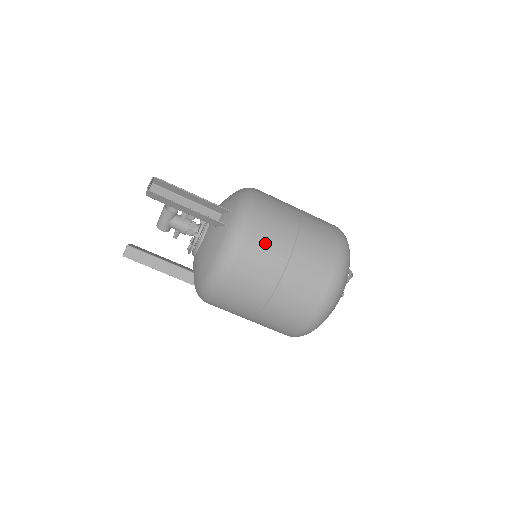
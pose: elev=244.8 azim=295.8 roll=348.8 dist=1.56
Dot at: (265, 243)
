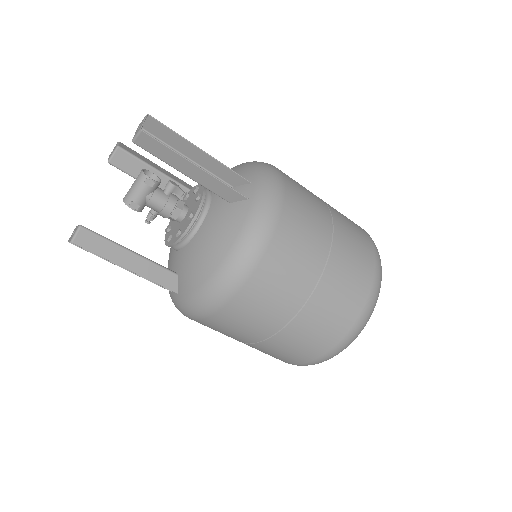
Dot at: (302, 227)
